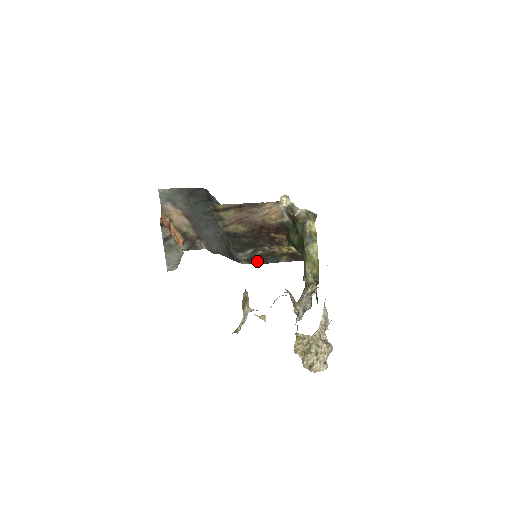
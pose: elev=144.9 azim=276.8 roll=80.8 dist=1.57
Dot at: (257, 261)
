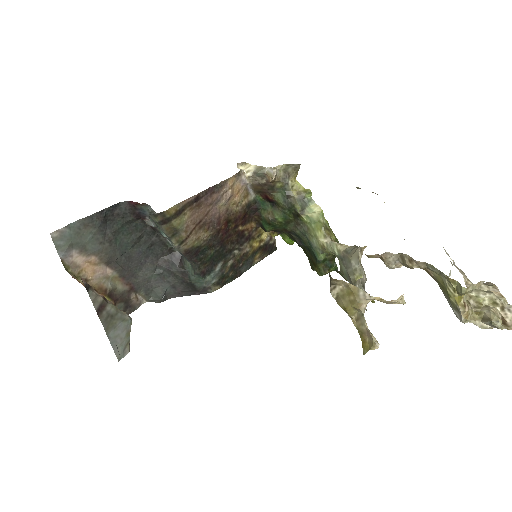
Dot at: (229, 278)
